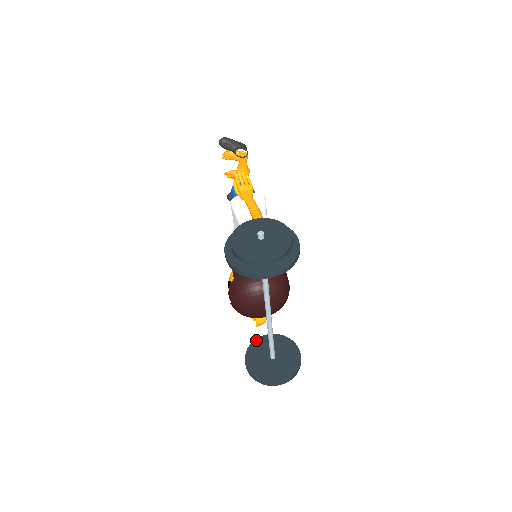
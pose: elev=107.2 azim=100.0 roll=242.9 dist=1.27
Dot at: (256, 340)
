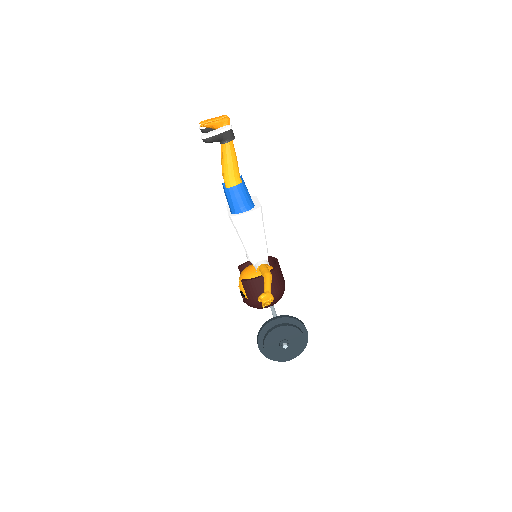
Dot at: occluded
